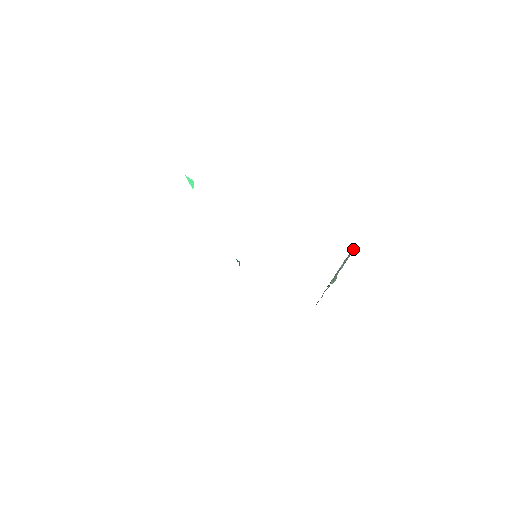
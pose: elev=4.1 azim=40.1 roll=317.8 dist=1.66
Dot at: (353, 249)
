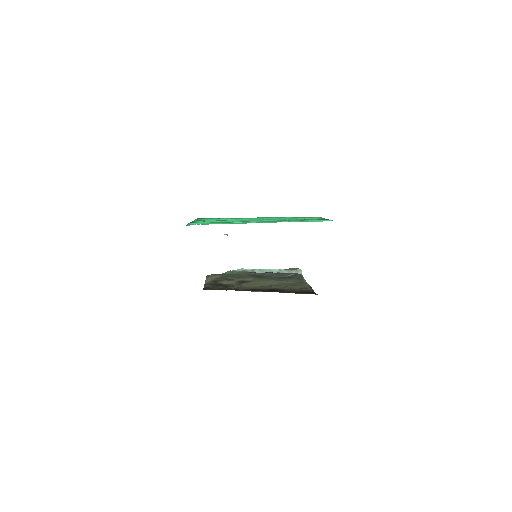
Dot at: (296, 272)
